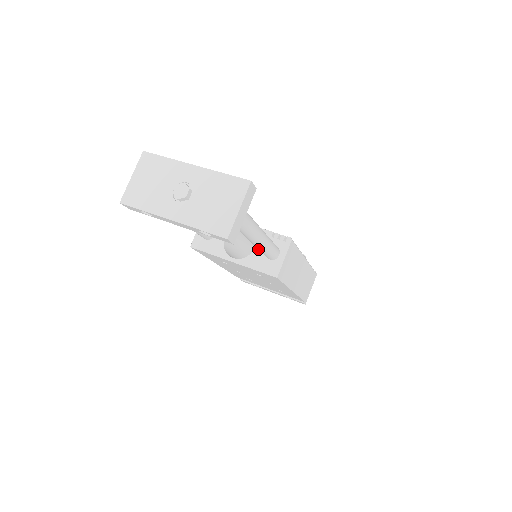
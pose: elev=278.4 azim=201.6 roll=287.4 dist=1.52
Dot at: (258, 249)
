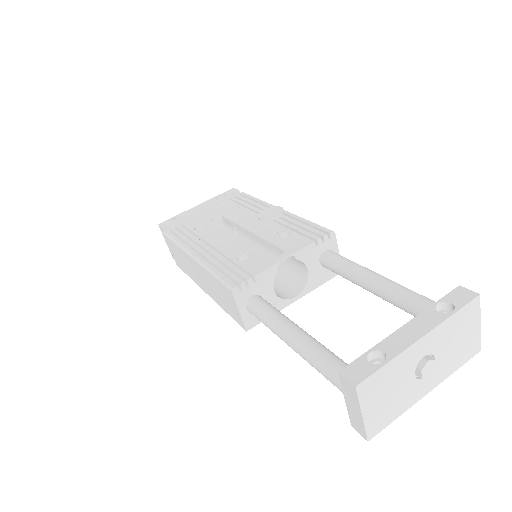
Dot at: occluded
